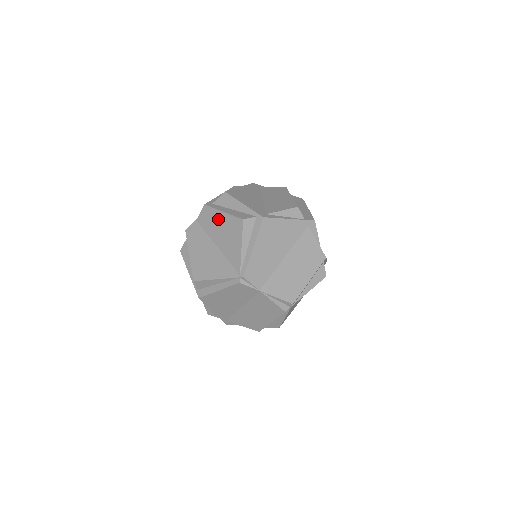
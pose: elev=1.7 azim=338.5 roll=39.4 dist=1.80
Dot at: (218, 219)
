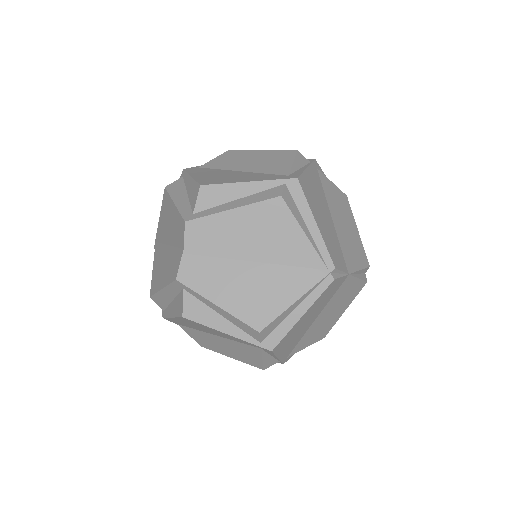
Dot at: (231, 224)
